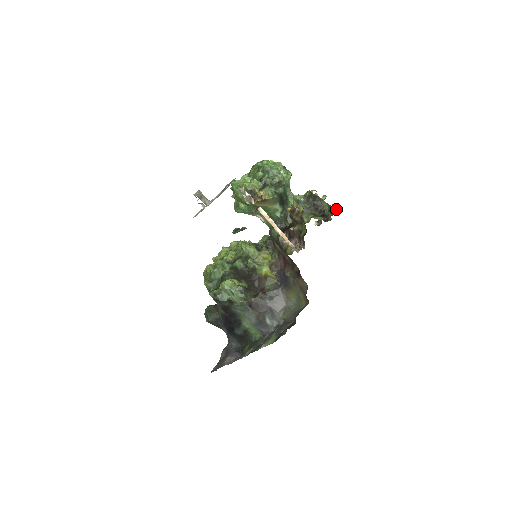
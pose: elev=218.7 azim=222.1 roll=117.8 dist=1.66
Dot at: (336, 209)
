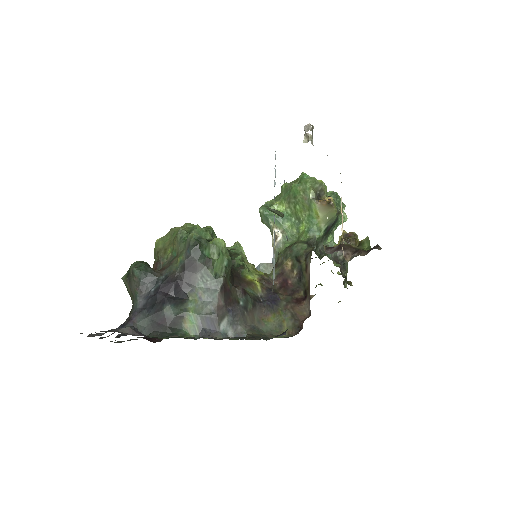
Dot at: occluded
